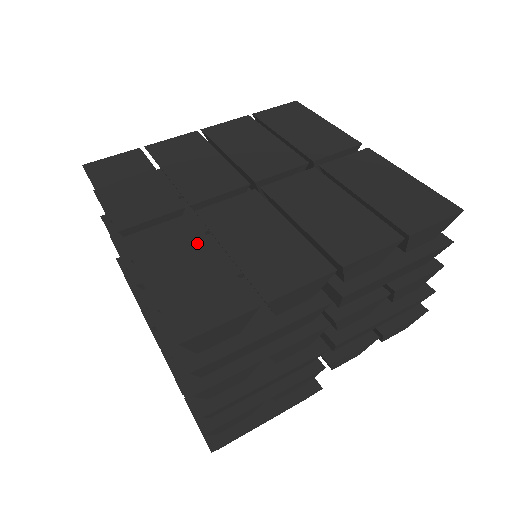
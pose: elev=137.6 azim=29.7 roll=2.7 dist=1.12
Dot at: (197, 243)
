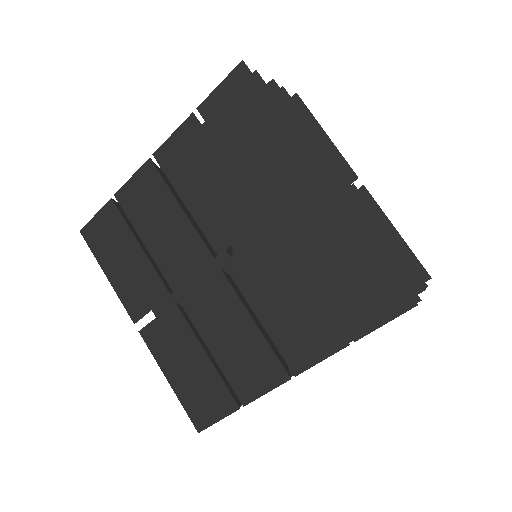
Dot at: (188, 341)
